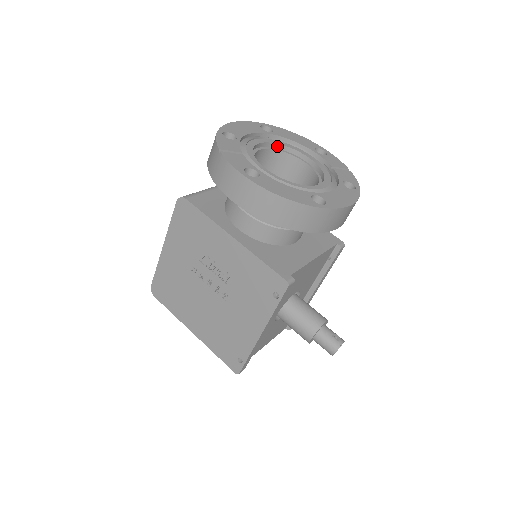
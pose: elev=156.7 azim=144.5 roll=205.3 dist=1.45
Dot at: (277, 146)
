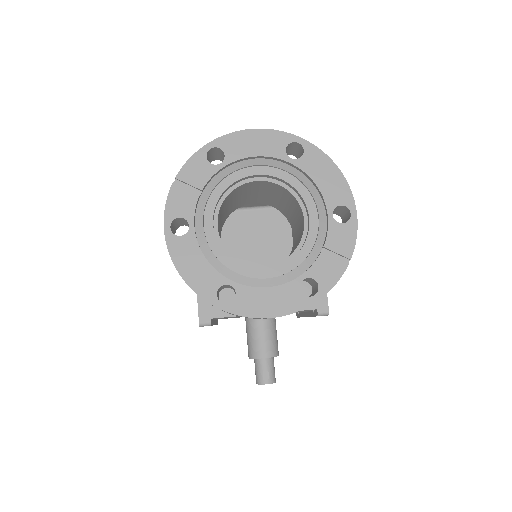
Dot at: (286, 182)
